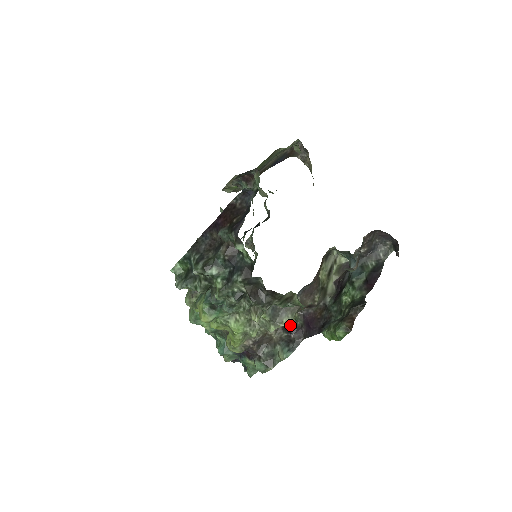
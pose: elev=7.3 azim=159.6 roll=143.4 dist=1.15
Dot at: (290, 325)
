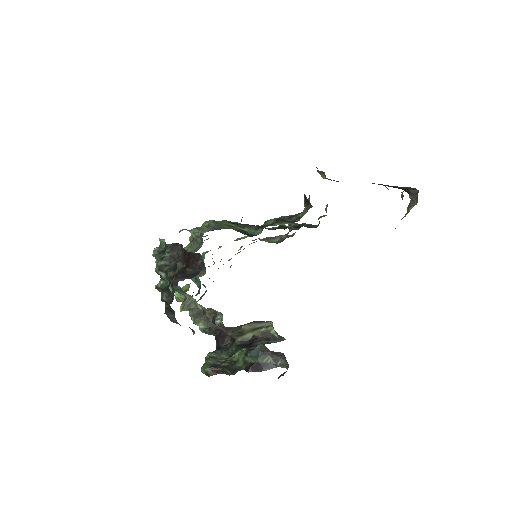
Dot at: (217, 321)
